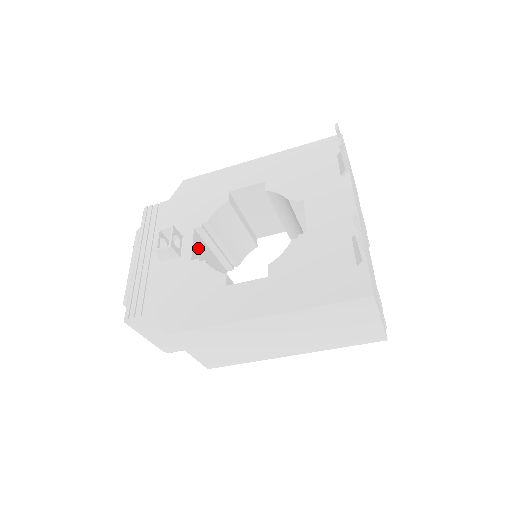
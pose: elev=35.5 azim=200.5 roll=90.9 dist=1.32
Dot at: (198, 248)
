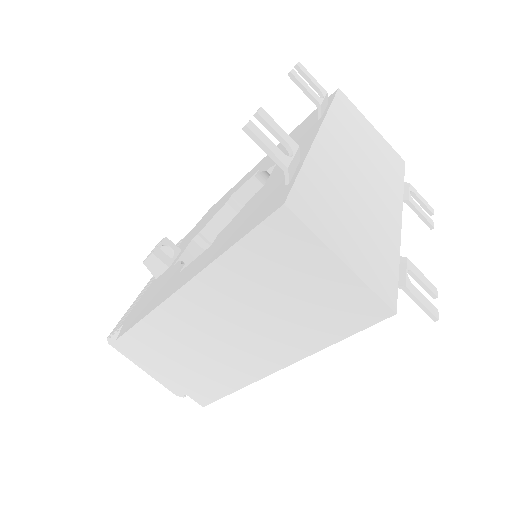
Dot at: occluded
